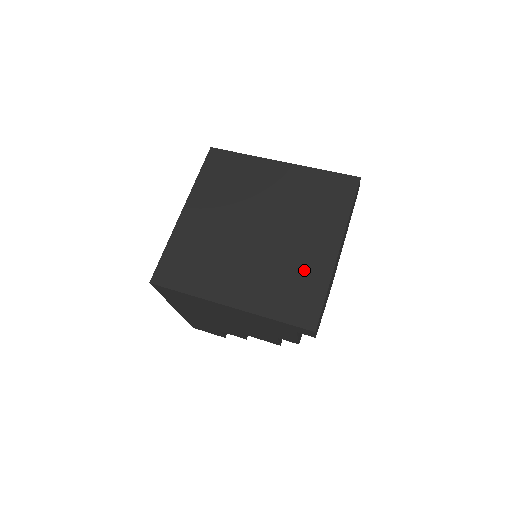
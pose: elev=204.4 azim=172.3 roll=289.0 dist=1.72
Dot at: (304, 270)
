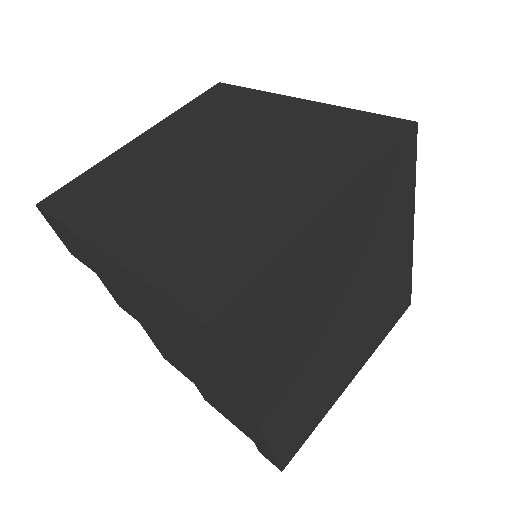
Dot at: (326, 392)
